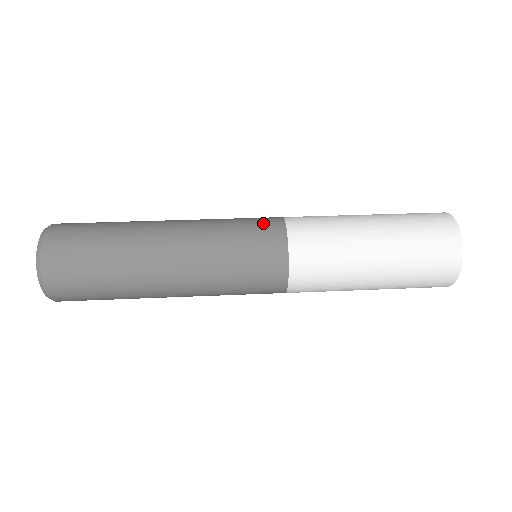
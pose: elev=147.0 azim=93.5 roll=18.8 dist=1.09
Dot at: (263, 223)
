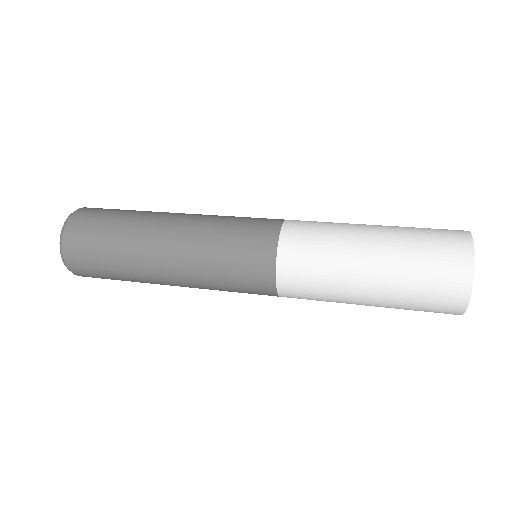
Dot at: (263, 218)
